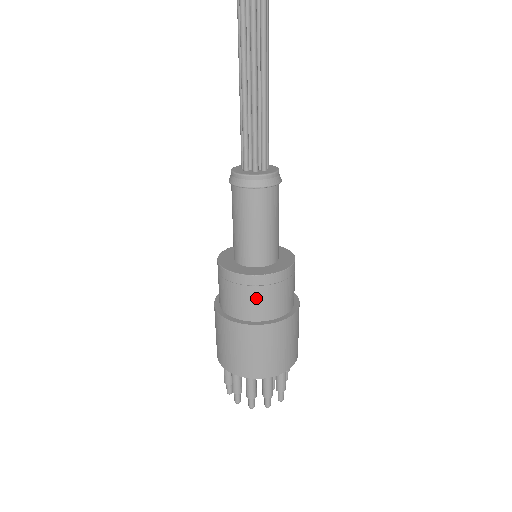
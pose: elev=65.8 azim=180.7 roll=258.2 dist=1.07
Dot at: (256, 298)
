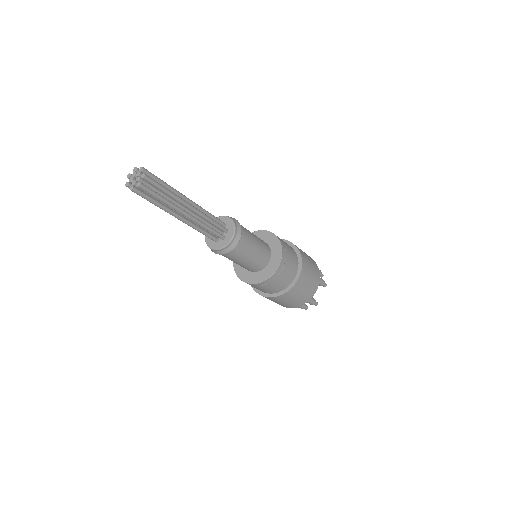
Dot at: (257, 288)
